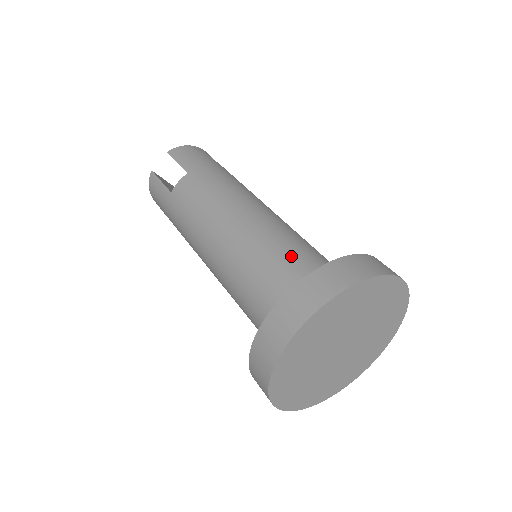
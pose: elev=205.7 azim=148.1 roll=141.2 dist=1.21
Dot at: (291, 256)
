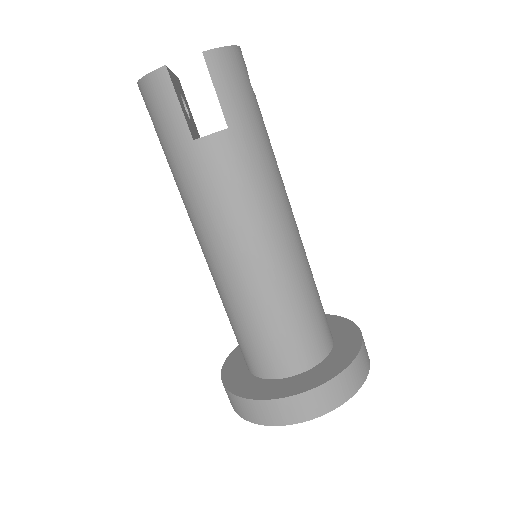
Dot at: (308, 318)
